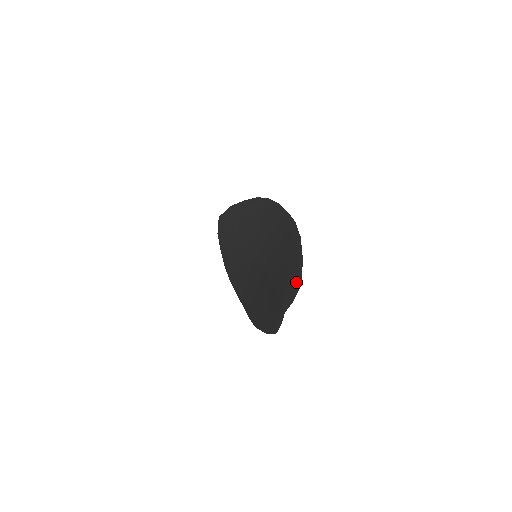
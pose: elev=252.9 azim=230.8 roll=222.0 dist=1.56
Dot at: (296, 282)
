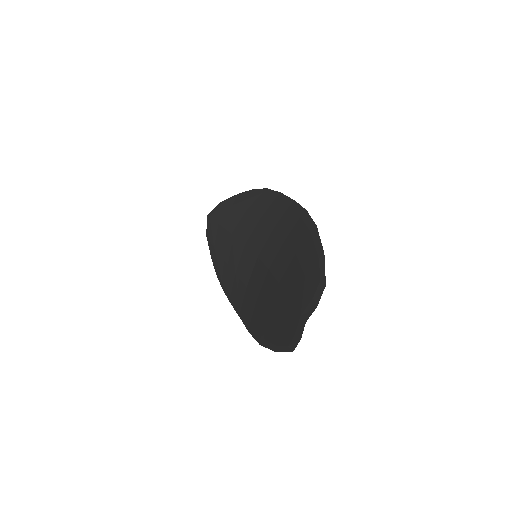
Dot at: (318, 281)
